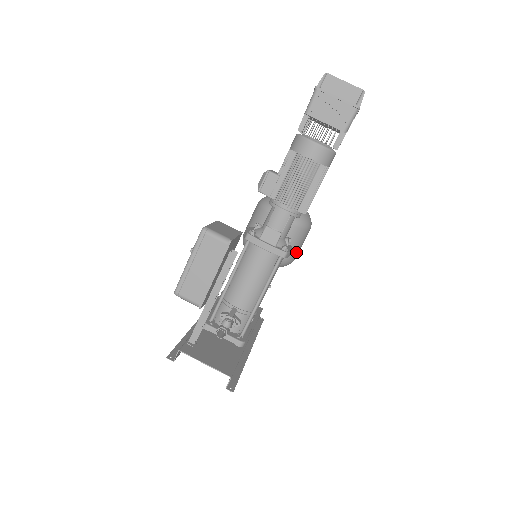
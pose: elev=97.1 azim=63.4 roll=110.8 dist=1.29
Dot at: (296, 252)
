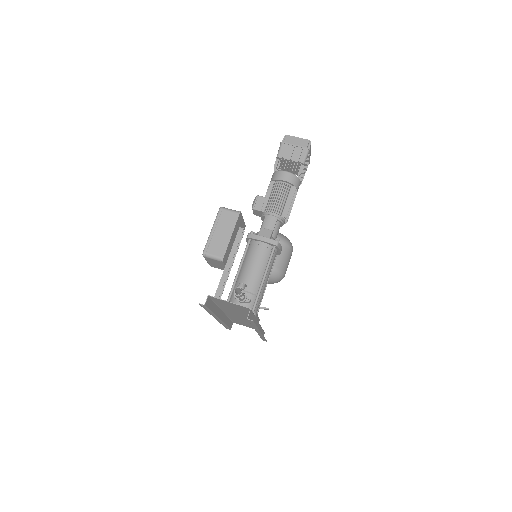
Dot at: (285, 266)
